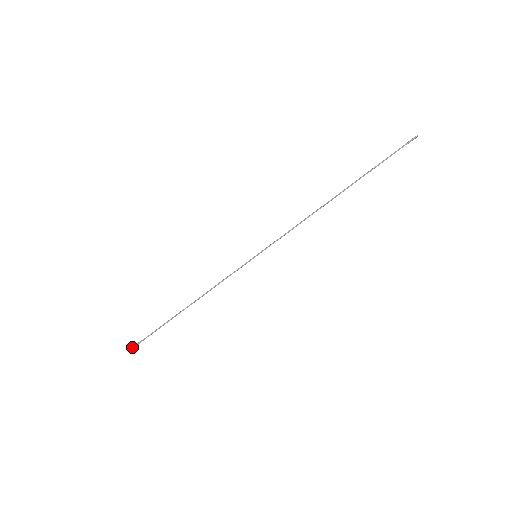
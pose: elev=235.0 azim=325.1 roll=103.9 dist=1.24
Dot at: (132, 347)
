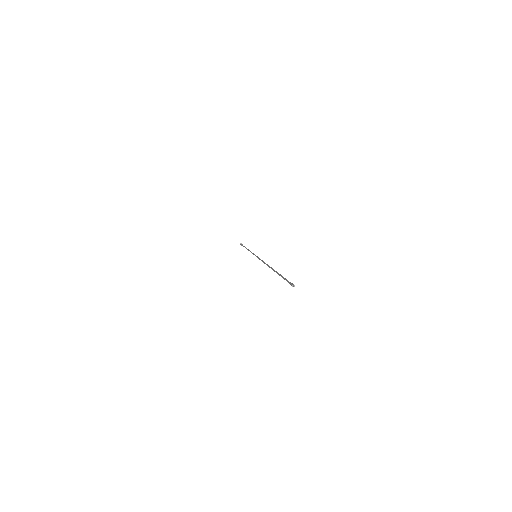
Dot at: occluded
